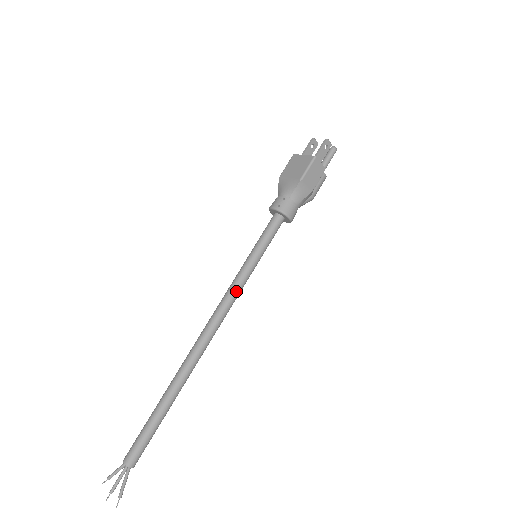
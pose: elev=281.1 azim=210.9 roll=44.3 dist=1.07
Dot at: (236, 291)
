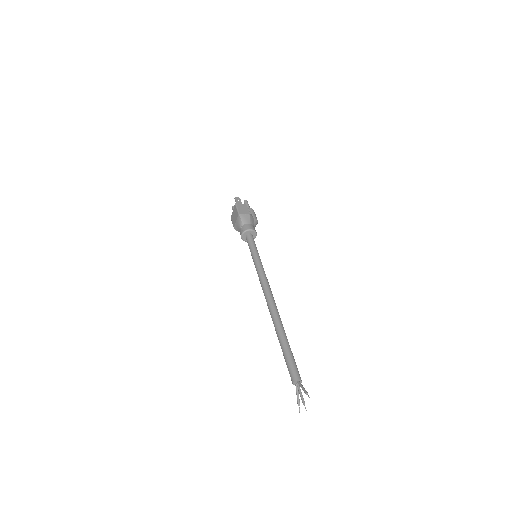
Dot at: (261, 272)
